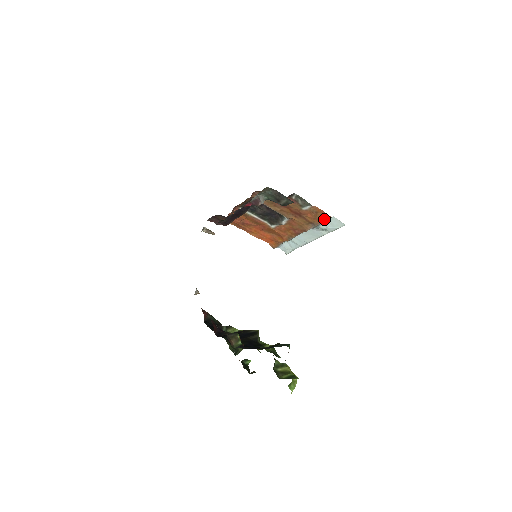
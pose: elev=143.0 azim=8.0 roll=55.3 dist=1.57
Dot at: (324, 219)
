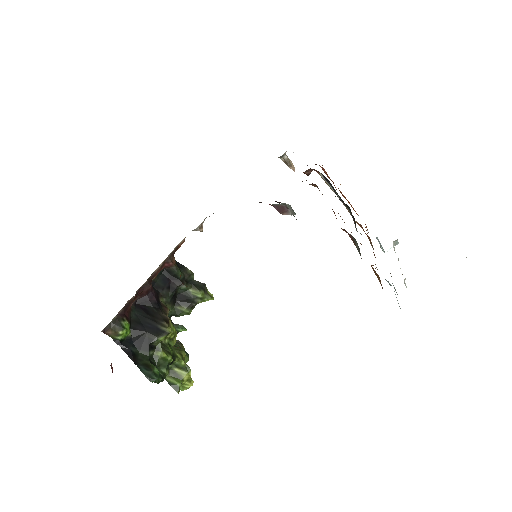
Dot at: (381, 285)
